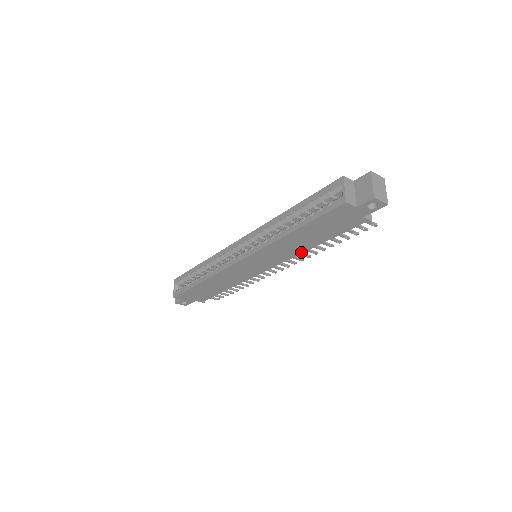
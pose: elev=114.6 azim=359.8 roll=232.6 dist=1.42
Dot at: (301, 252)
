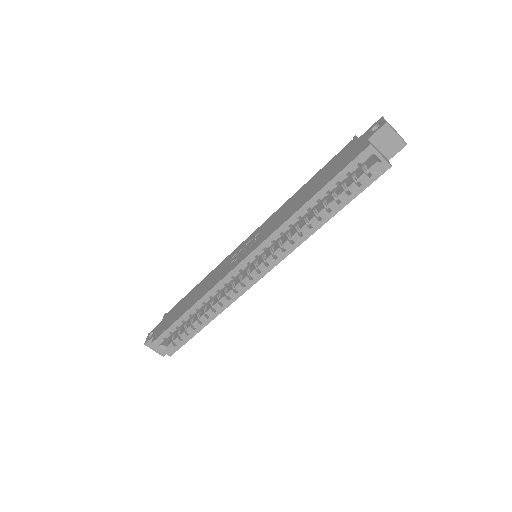
Dot at: occluded
